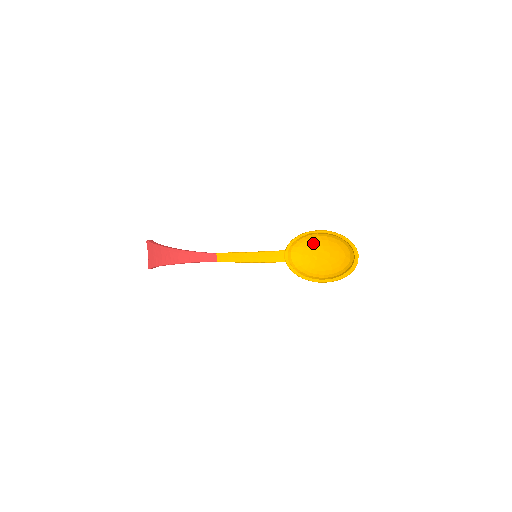
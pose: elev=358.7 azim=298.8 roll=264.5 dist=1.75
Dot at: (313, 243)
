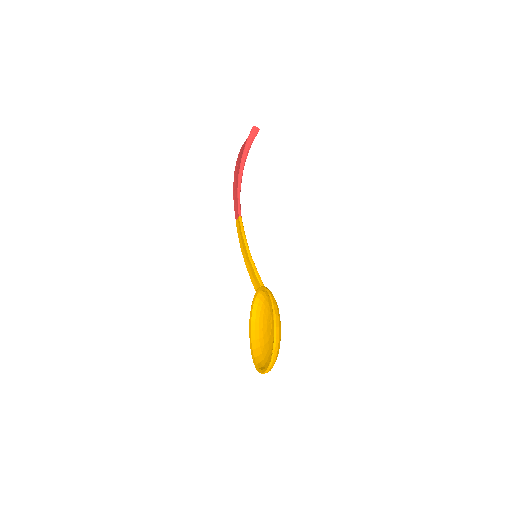
Dot at: occluded
